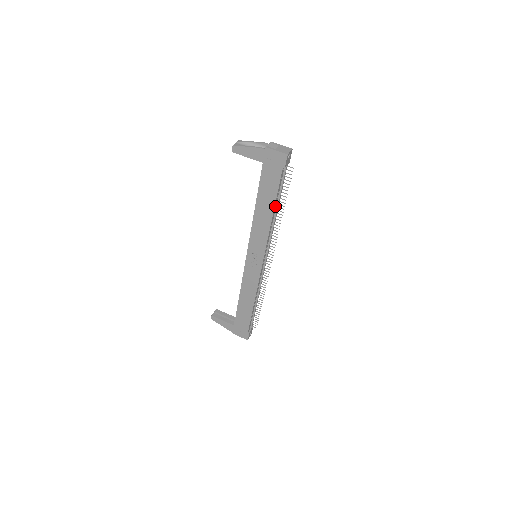
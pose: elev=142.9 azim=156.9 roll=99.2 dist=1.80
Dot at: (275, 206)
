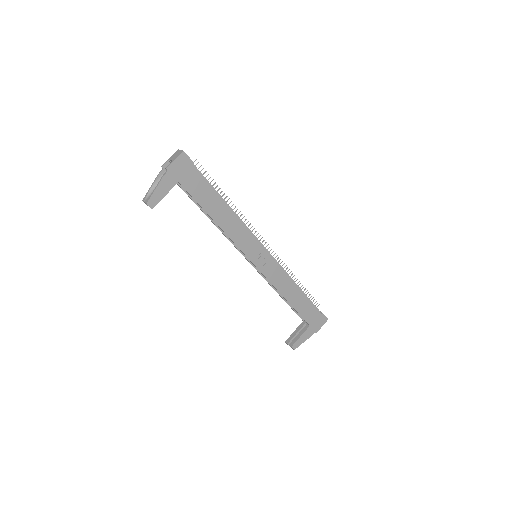
Dot at: (222, 200)
